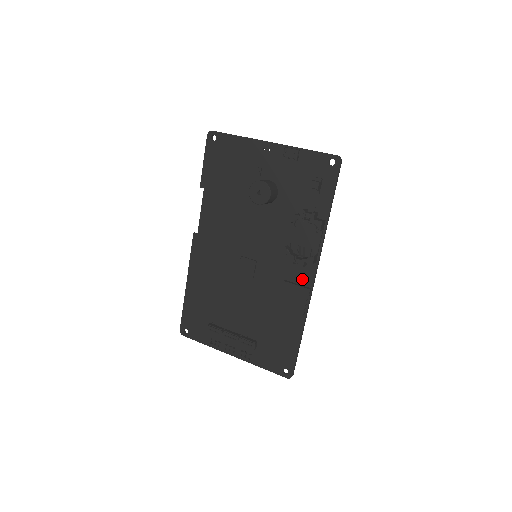
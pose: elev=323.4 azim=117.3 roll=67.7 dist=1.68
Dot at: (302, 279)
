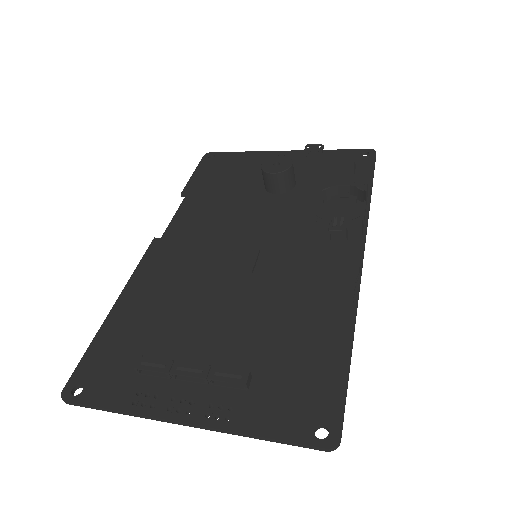
Dot at: (341, 261)
